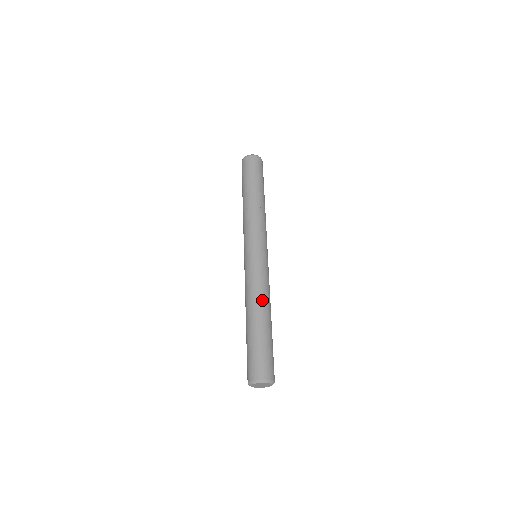
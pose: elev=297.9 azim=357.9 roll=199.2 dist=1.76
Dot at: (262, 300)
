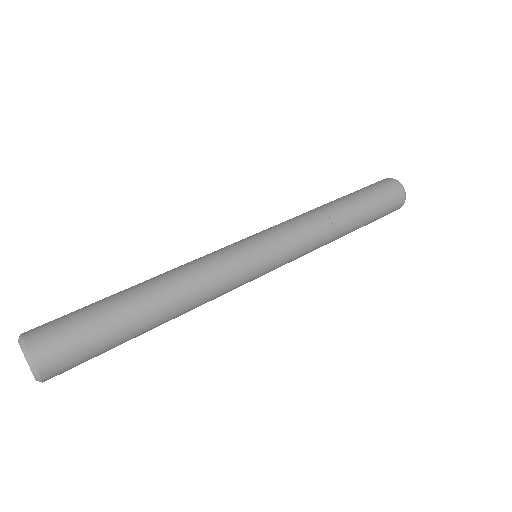
Dot at: (186, 298)
